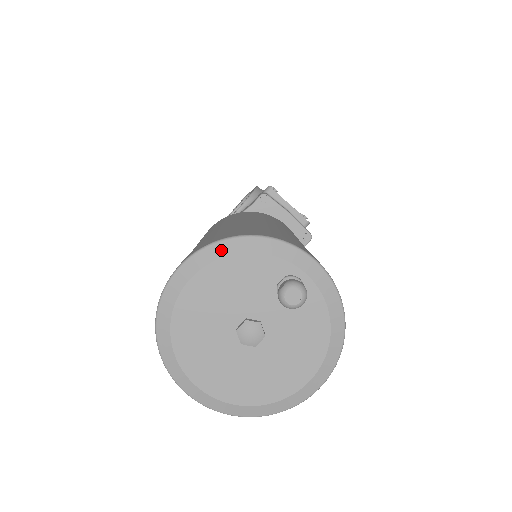
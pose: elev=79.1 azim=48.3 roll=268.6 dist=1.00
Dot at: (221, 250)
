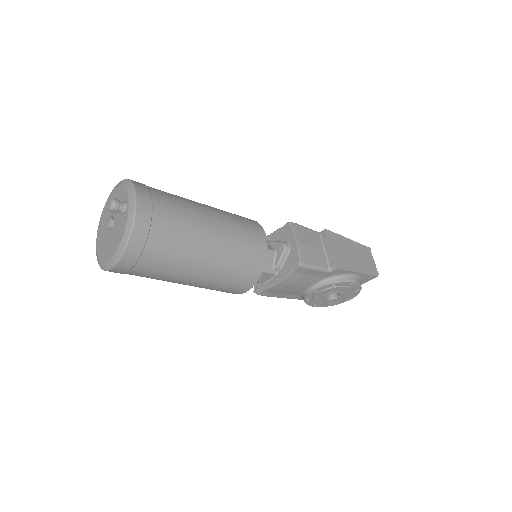
Dot at: (121, 183)
